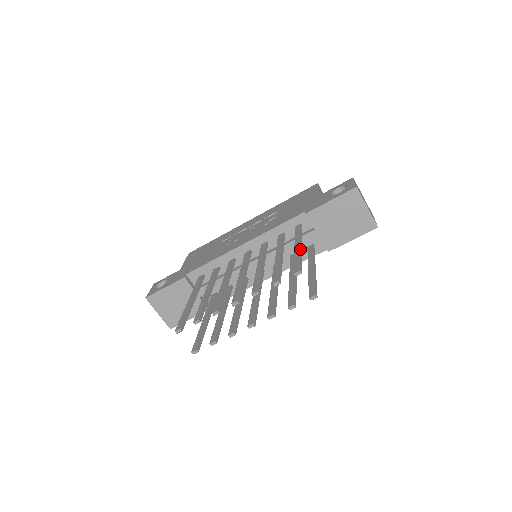
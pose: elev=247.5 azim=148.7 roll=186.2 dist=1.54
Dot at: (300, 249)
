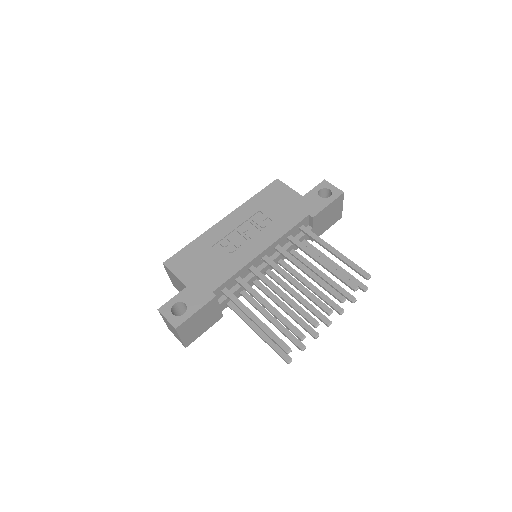
Dot at: (342, 254)
